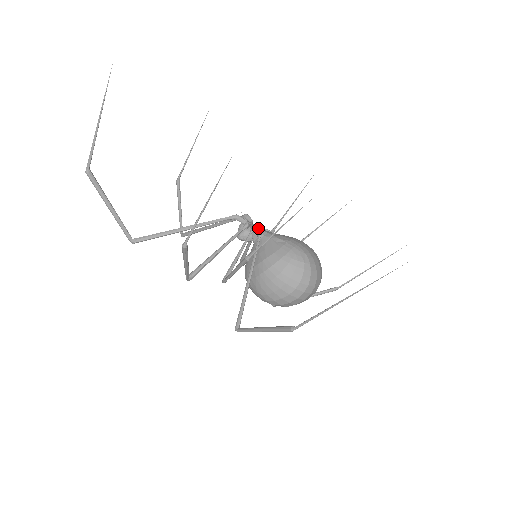
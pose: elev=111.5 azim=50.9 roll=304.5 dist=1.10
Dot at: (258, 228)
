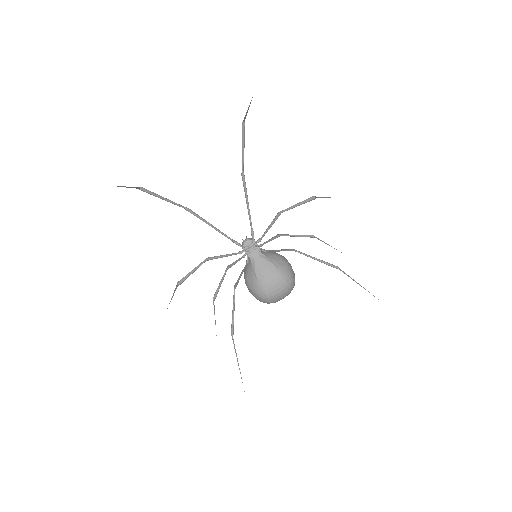
Dot at: (254, 250)
